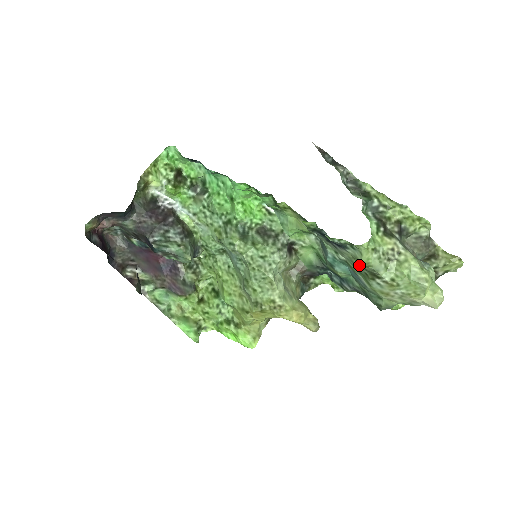
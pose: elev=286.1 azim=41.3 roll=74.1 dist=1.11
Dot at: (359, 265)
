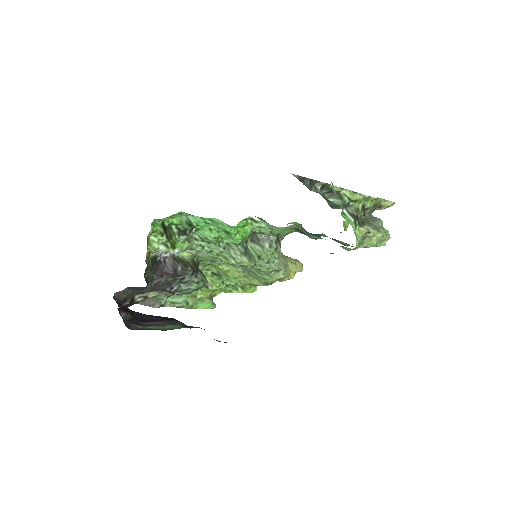
Dot at: occluded
